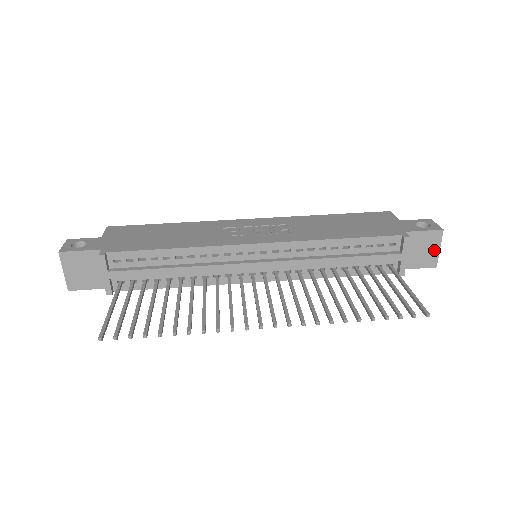
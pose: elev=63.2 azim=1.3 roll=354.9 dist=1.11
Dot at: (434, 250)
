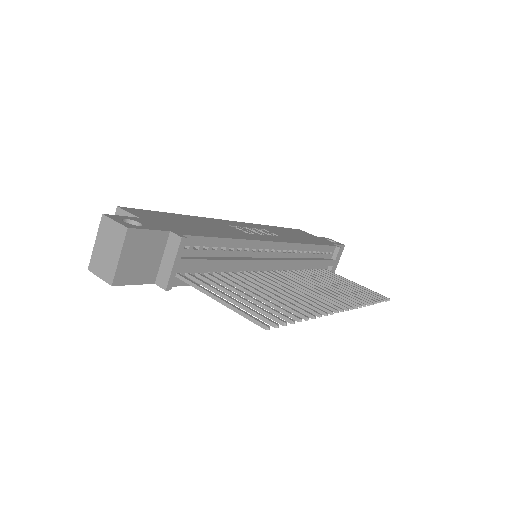
Dot at: (337, 260)
